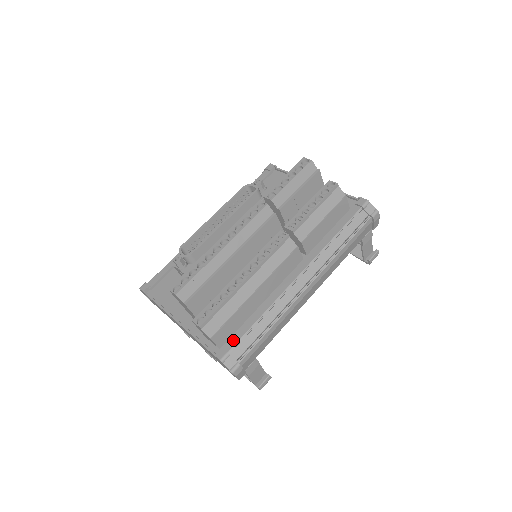
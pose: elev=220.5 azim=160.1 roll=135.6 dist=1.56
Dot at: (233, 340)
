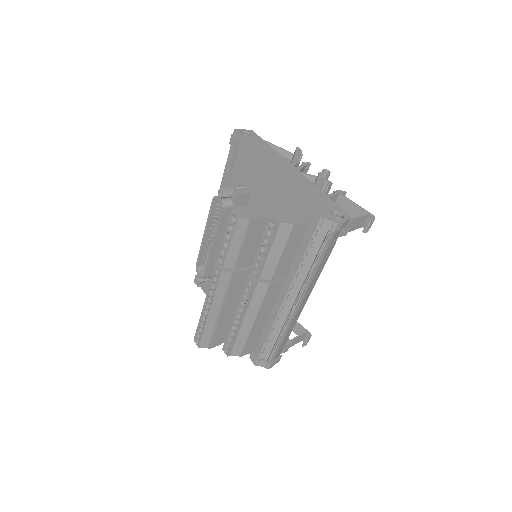
Dot at: (258, 350)
